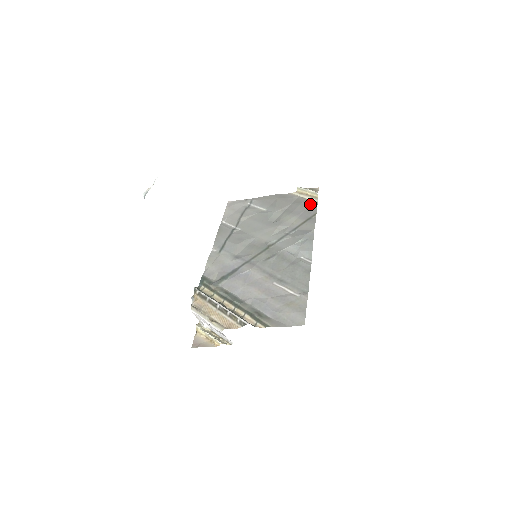
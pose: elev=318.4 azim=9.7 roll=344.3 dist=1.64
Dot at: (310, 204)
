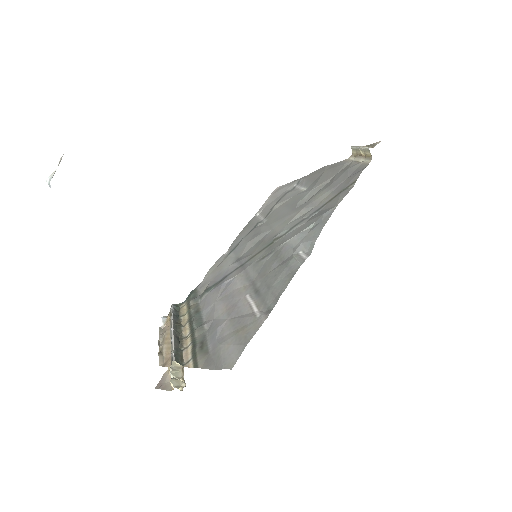
Dot at: (358, 168)
